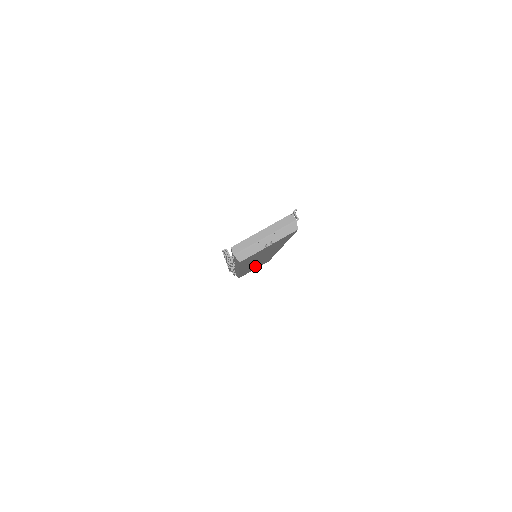
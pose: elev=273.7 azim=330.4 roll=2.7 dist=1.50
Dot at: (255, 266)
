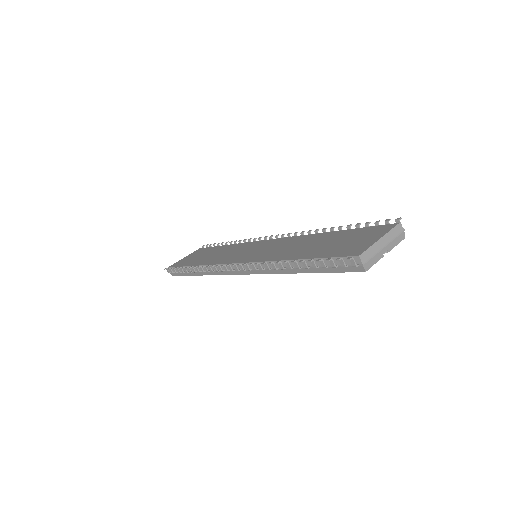
Dot at: occluded
